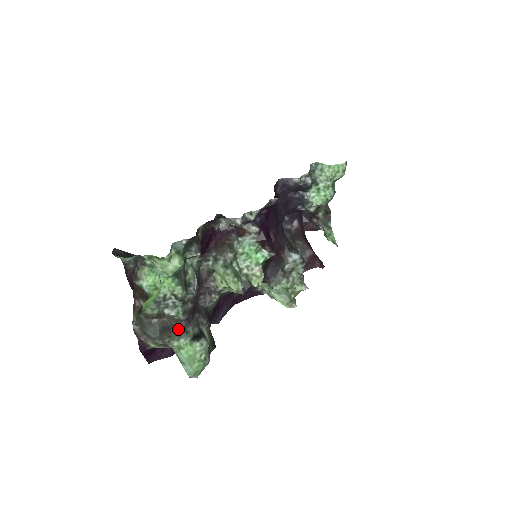
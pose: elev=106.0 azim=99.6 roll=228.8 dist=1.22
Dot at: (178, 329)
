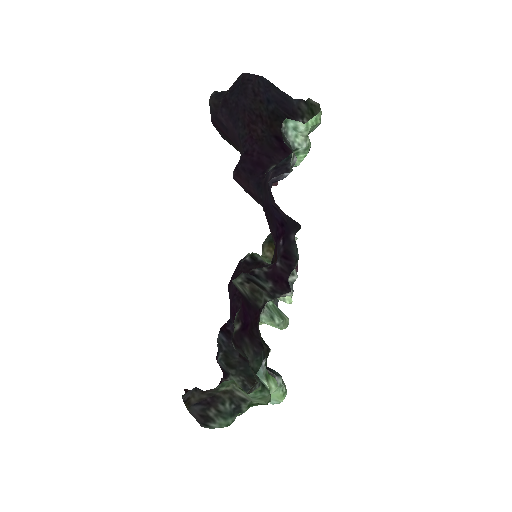
Dot at: occluded
